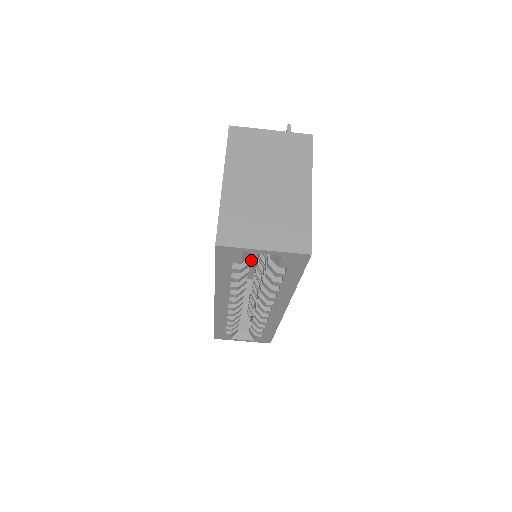
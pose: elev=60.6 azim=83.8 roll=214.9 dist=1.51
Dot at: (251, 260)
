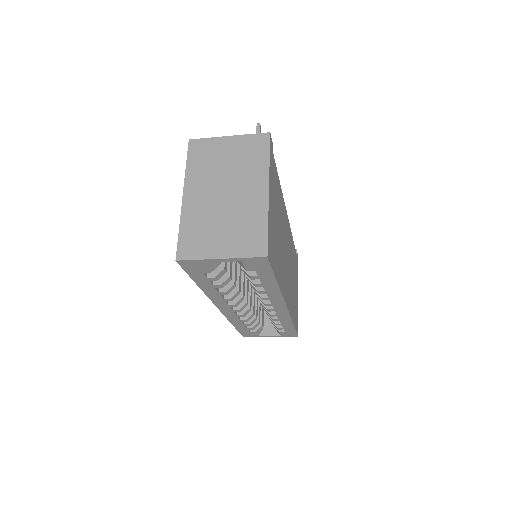
Dot at: occluded
